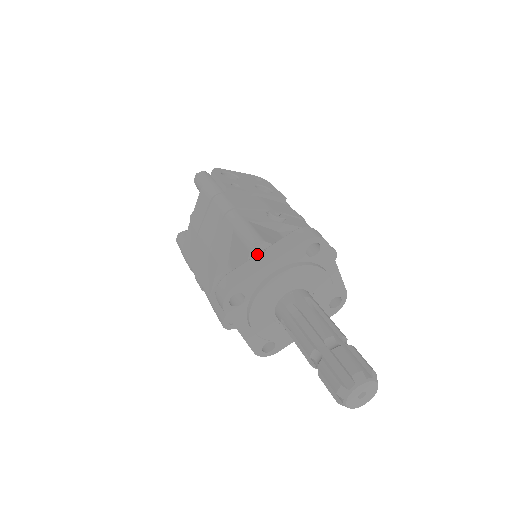
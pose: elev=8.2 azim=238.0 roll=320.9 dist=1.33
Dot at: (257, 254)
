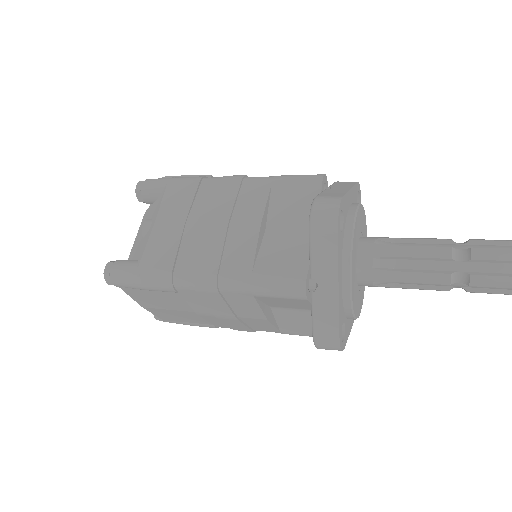
Dot at: occluded
